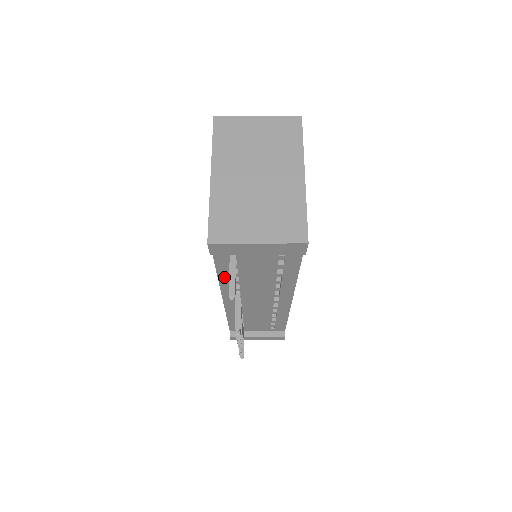
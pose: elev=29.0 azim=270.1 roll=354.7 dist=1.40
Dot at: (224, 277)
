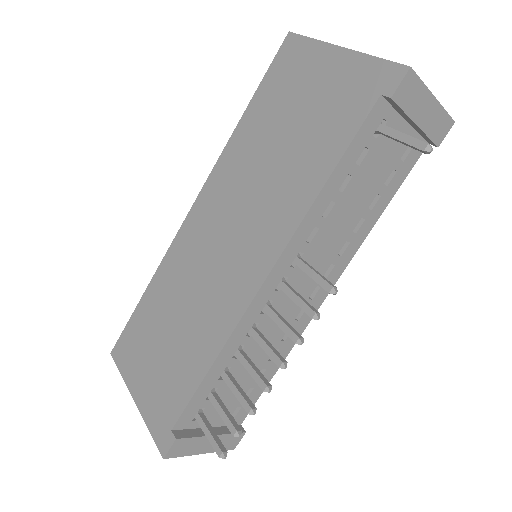
Dot at: (323, 198)
